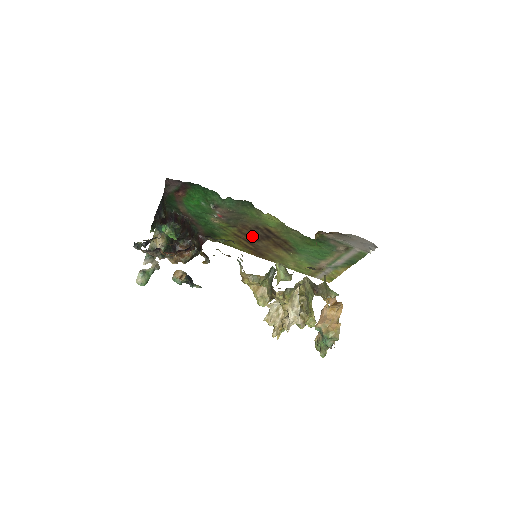
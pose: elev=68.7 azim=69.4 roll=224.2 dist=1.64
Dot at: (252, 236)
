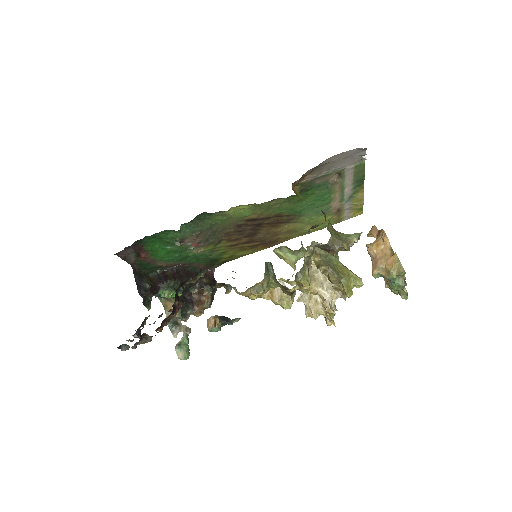
Dot at: (245, 236)
